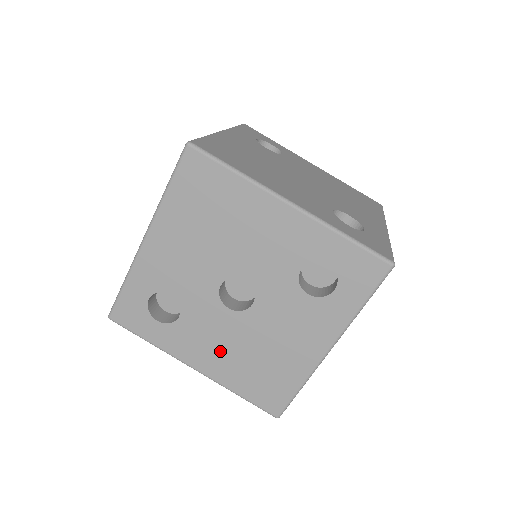
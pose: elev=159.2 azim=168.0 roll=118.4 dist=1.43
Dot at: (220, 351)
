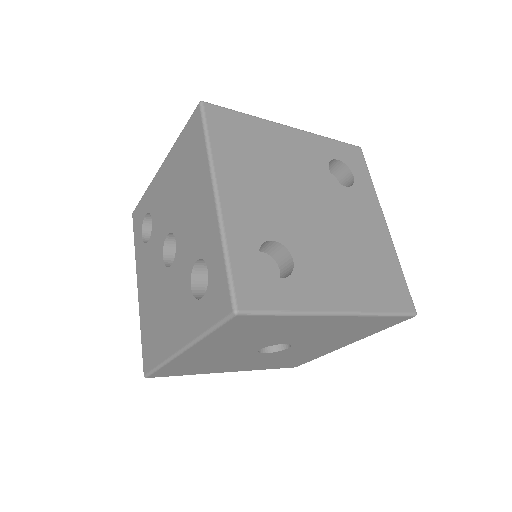
Dot at: (149, 288)
